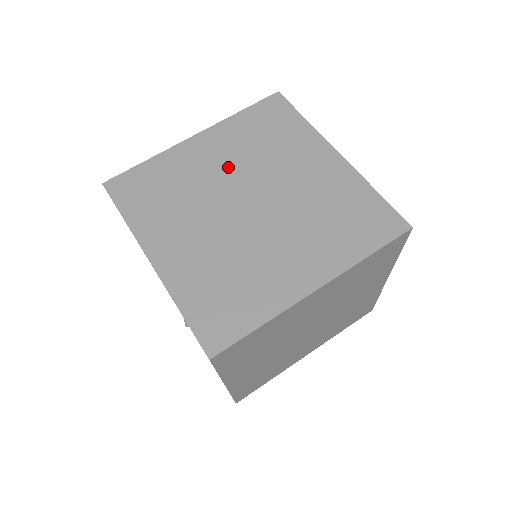
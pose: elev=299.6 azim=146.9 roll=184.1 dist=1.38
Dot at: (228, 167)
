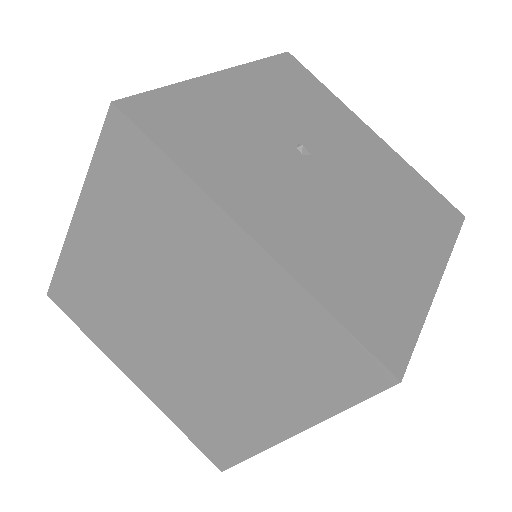
Dot at: (131, 272)
